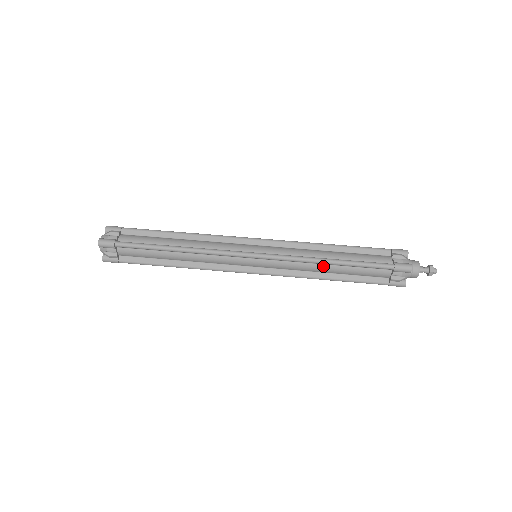
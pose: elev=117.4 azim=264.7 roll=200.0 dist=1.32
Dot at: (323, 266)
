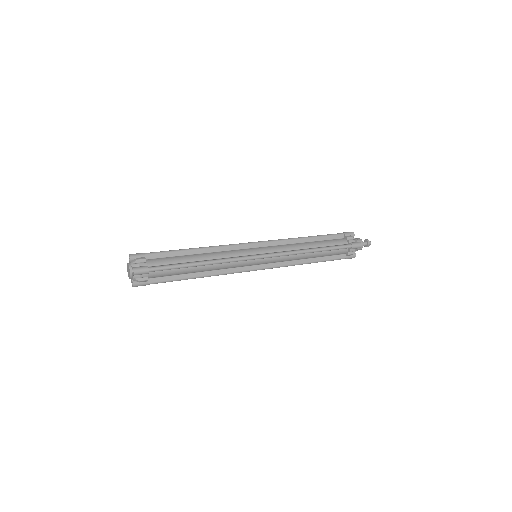
Dot at: (306, 254)
